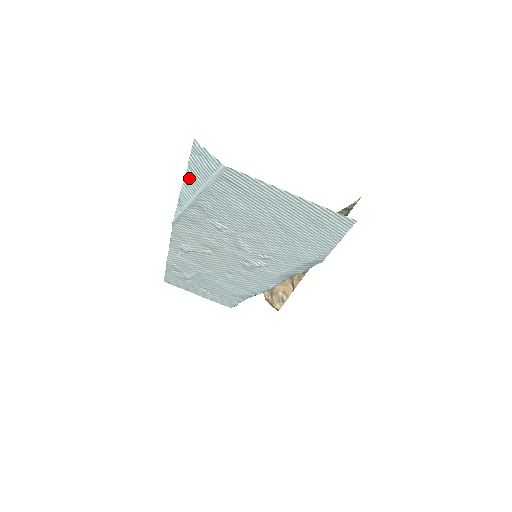
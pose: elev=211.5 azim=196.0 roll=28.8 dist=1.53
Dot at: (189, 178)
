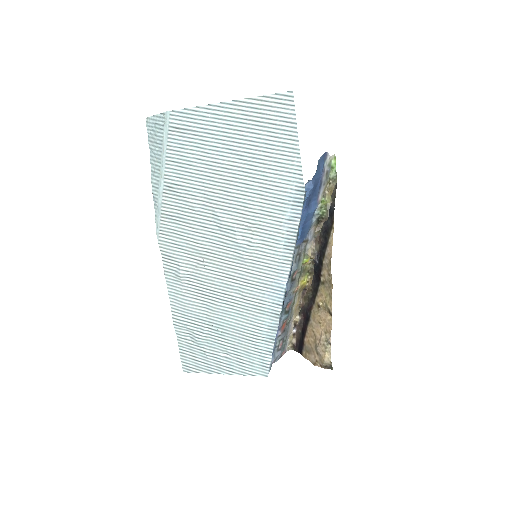
Dot at: (153, 162)
